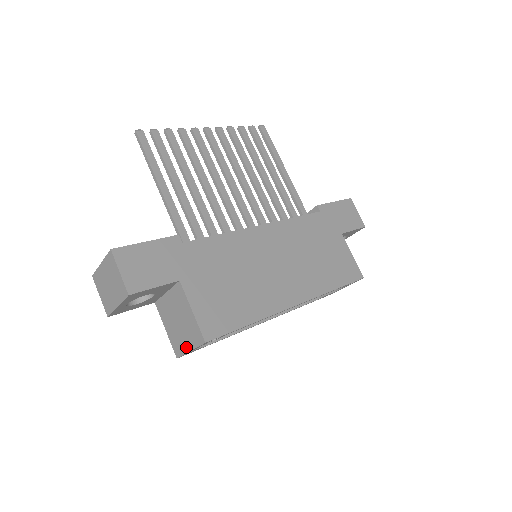
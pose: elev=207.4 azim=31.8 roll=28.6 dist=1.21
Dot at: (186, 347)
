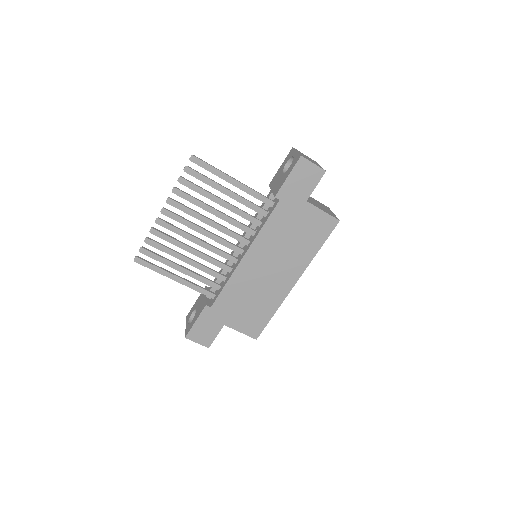
Dot at: occluded
